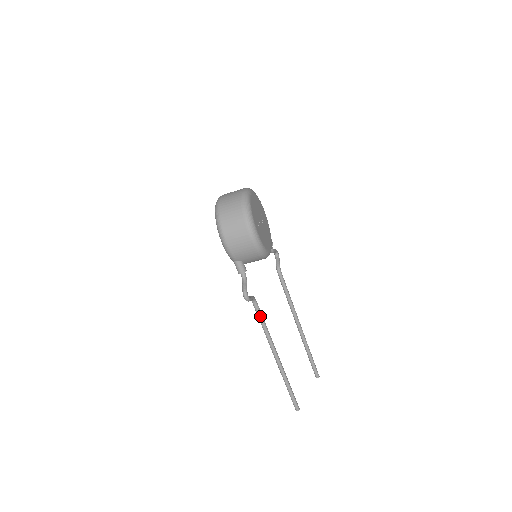
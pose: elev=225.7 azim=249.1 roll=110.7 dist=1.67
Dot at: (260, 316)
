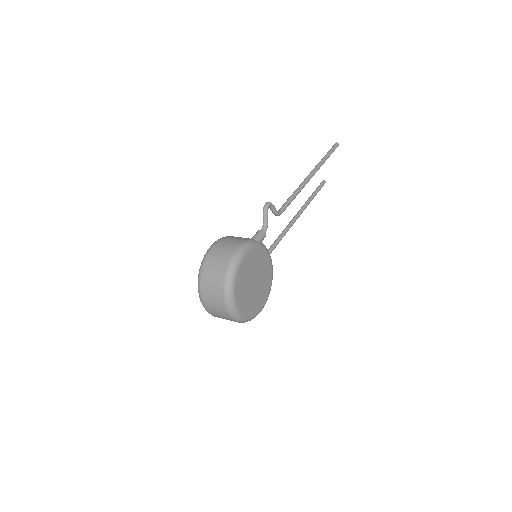
Dot at: (277, 244)
